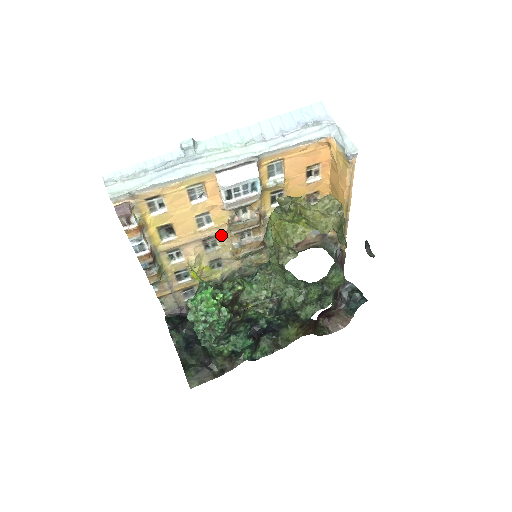
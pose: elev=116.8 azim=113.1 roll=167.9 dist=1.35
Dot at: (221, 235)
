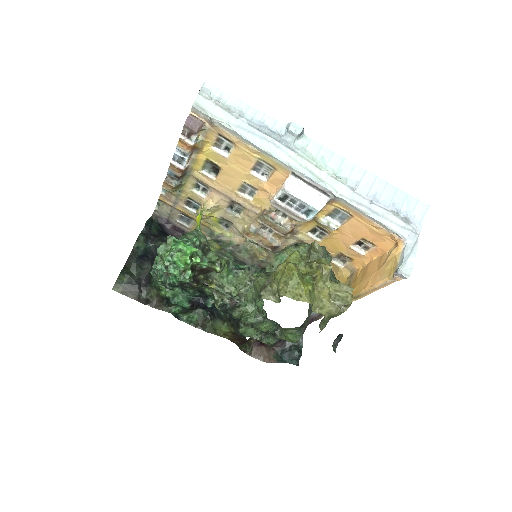
Dot at: (249, 212)
